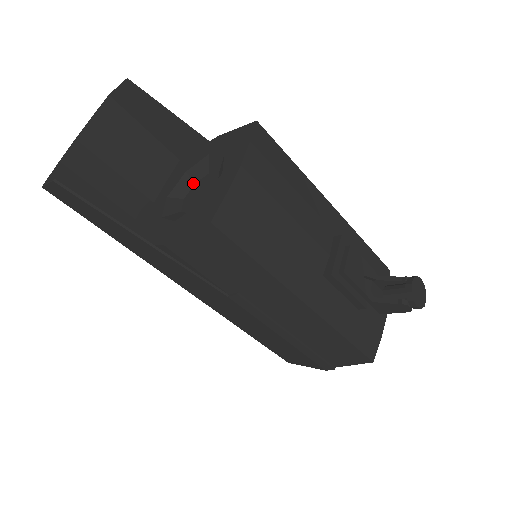
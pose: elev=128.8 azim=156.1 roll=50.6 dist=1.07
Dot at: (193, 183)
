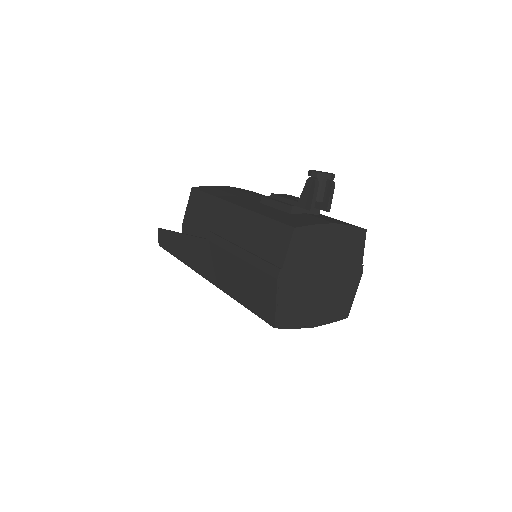
Dot at: occluded
